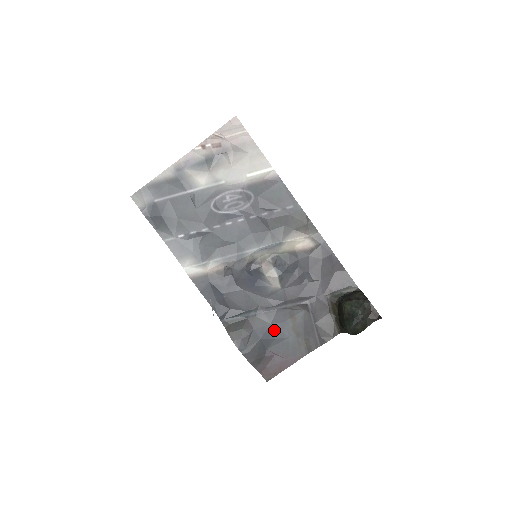
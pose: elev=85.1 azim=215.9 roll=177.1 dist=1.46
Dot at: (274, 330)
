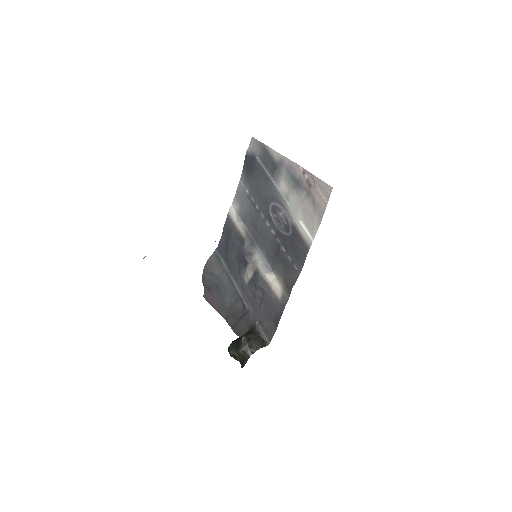
Dot at: (225, 290)
